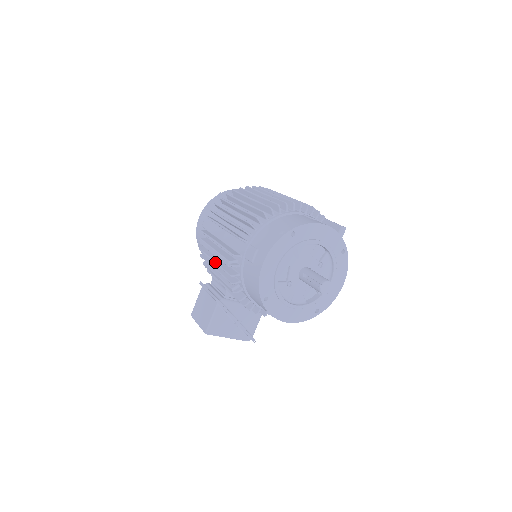
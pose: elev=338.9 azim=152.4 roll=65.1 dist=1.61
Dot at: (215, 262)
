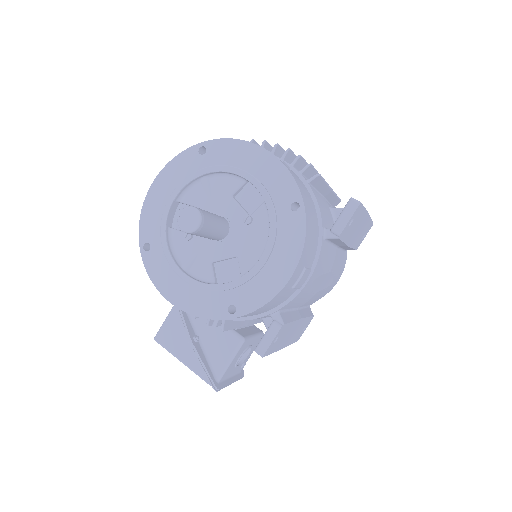
Dot at: occluded
